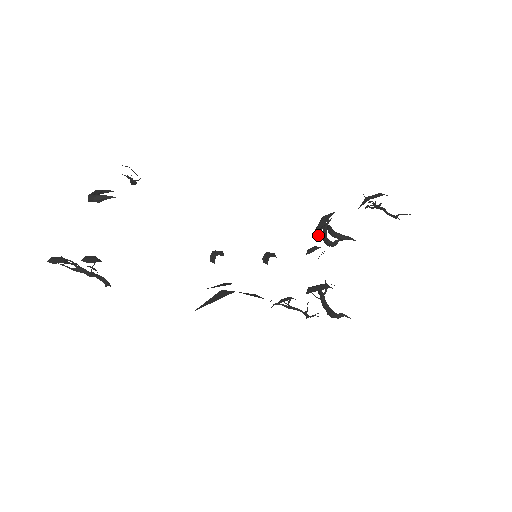
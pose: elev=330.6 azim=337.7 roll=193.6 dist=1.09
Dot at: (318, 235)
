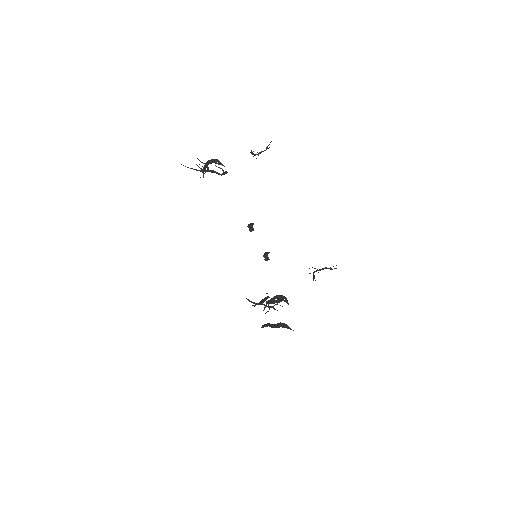
Dot at: (265, 300)
